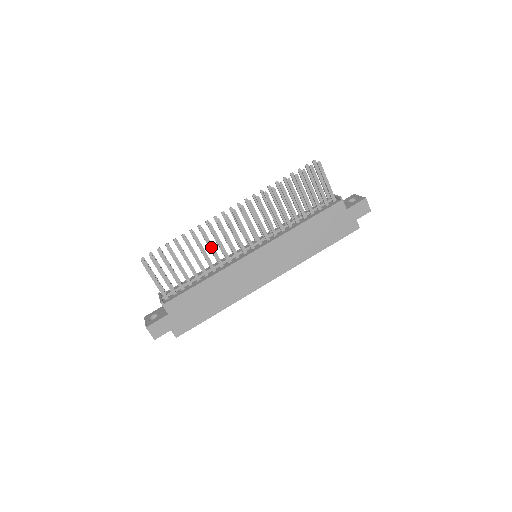
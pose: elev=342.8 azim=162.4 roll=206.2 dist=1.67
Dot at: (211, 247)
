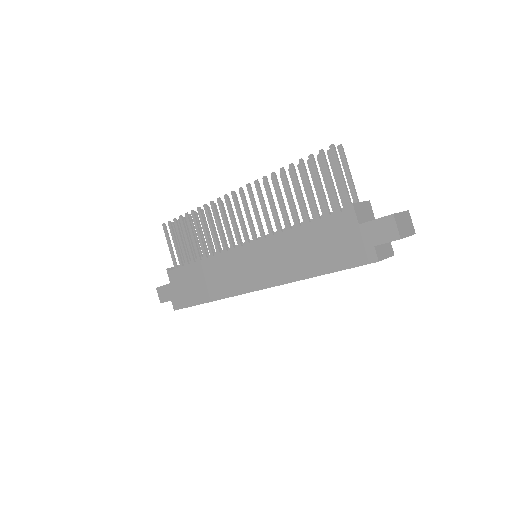
Dot at: (211, 228)
